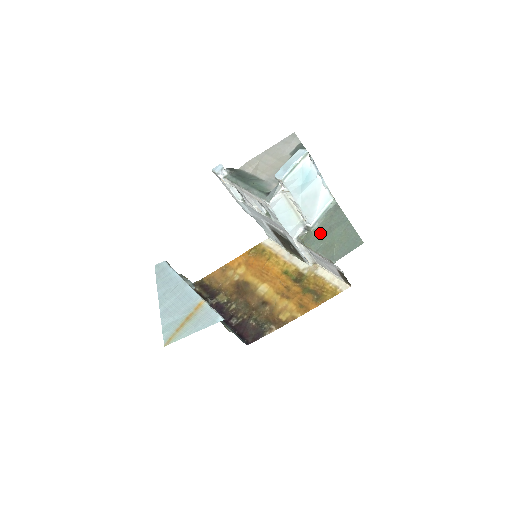
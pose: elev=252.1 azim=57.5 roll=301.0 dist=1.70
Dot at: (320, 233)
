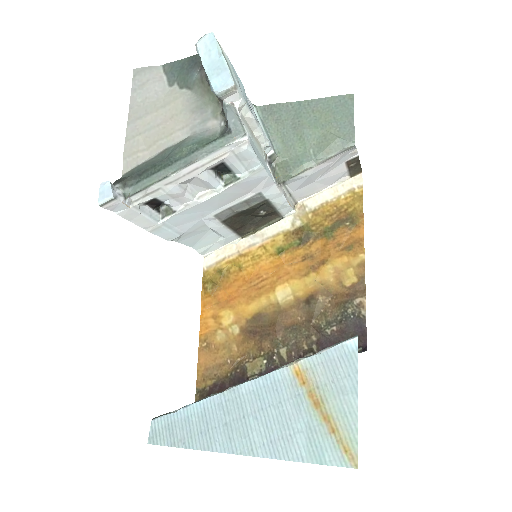
Dot at: (291, 146)
